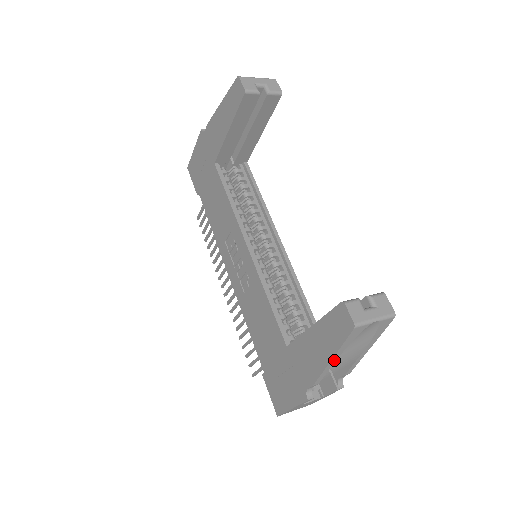
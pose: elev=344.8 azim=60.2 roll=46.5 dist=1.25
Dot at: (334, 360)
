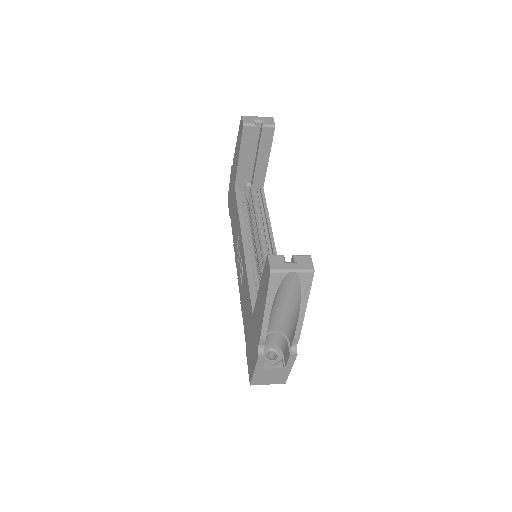
Dot at: (268, 311)
